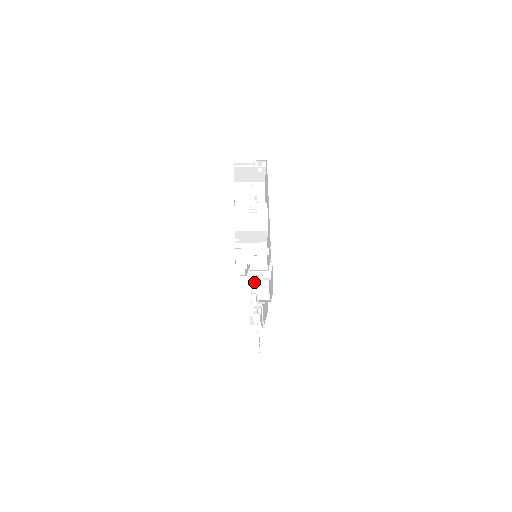
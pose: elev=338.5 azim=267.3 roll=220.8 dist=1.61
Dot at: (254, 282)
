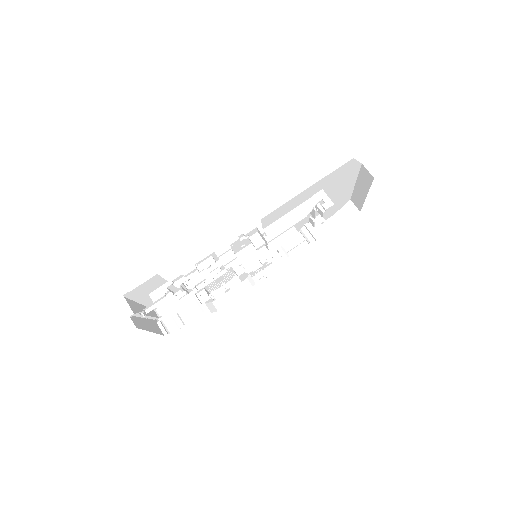
Dot at: occluded
